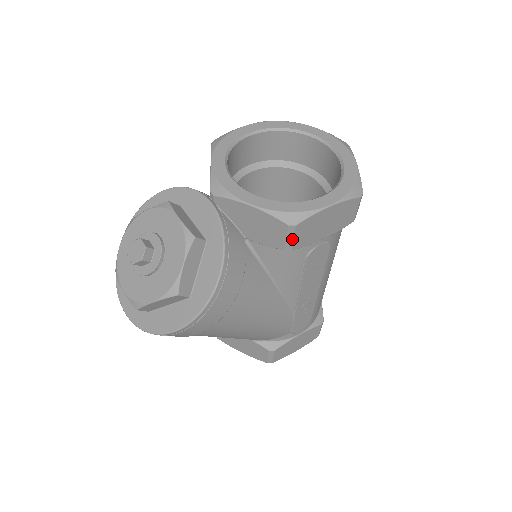
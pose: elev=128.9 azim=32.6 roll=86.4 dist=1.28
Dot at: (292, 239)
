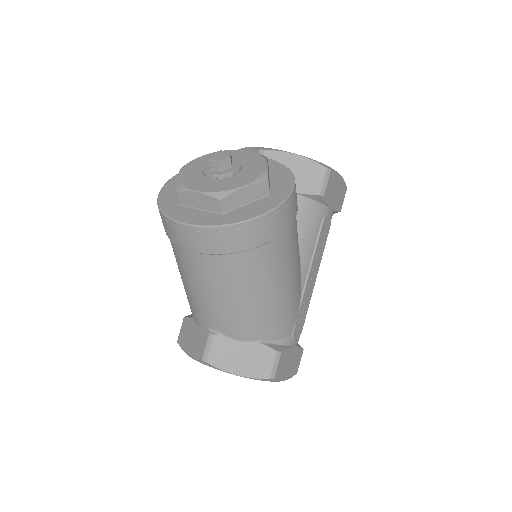
Dot at: (326, 184)
